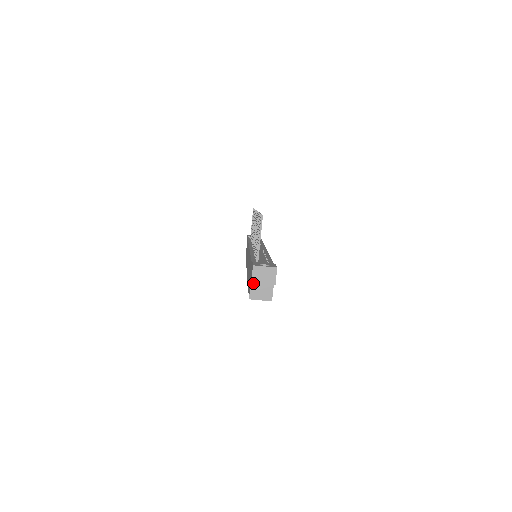
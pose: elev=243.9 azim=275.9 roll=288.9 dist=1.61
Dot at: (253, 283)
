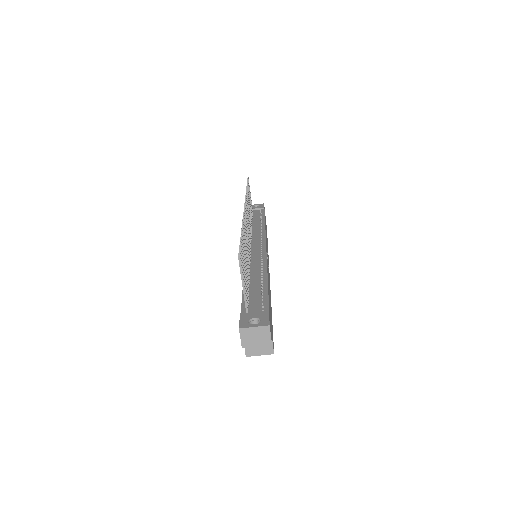
Dot at: occluded
